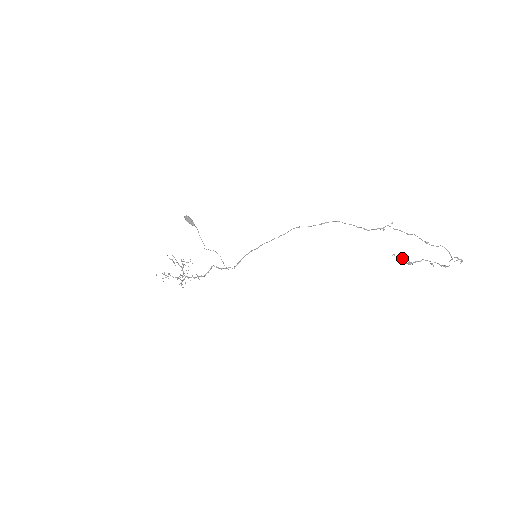
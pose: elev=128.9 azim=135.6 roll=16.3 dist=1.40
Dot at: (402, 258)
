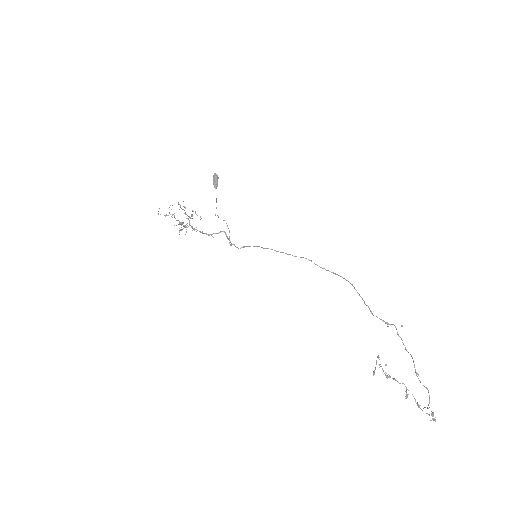
Dot at: (386, 365)
